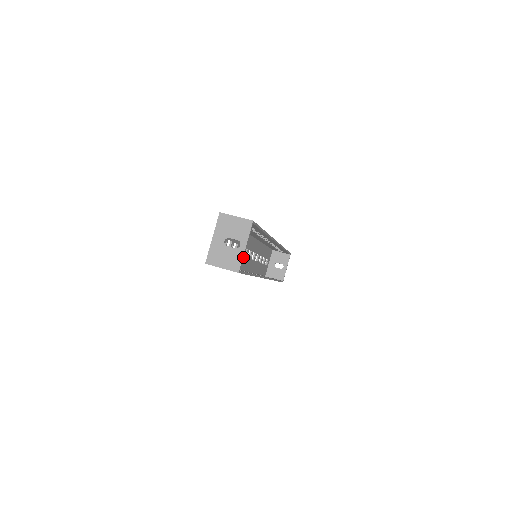
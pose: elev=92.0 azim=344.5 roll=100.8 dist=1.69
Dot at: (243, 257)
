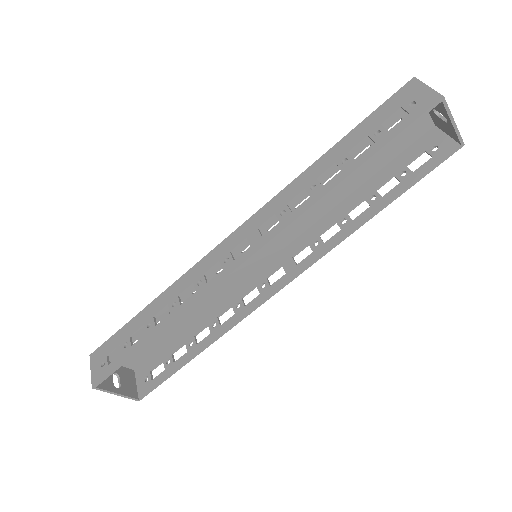
Dot at: (127, 396)
